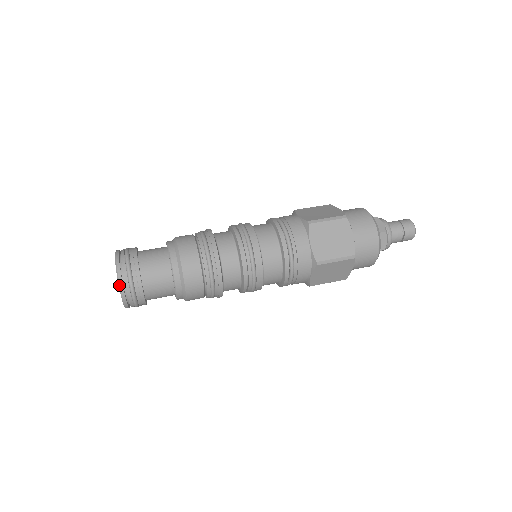
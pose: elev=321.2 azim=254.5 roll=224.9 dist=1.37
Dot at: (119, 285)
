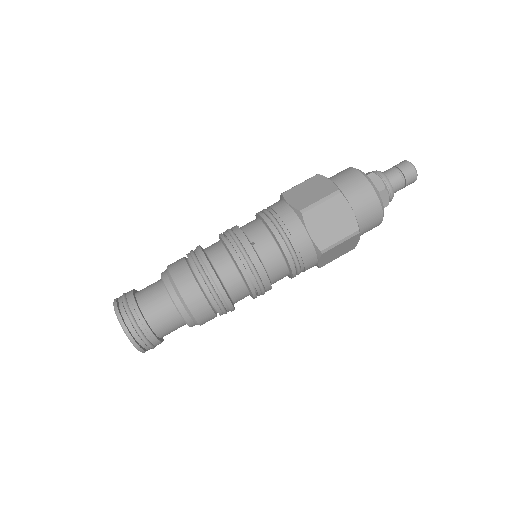
Dot at: occluded
